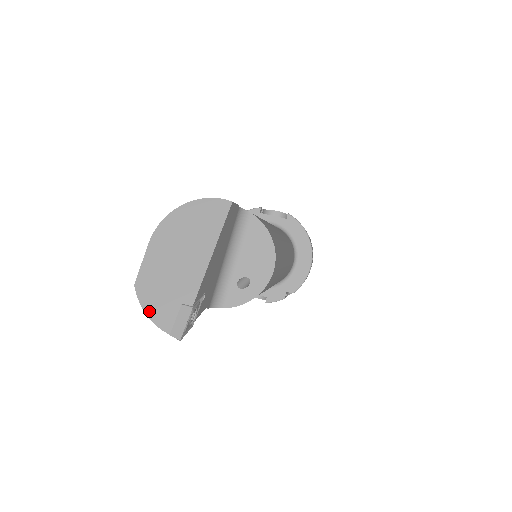
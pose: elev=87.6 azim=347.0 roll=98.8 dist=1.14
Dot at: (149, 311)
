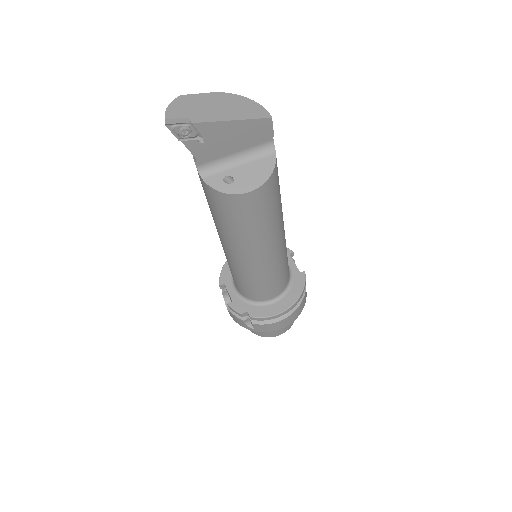
Dot at: (171, 106)
